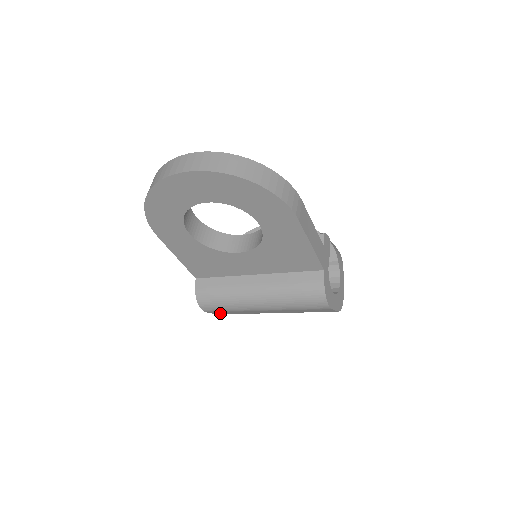
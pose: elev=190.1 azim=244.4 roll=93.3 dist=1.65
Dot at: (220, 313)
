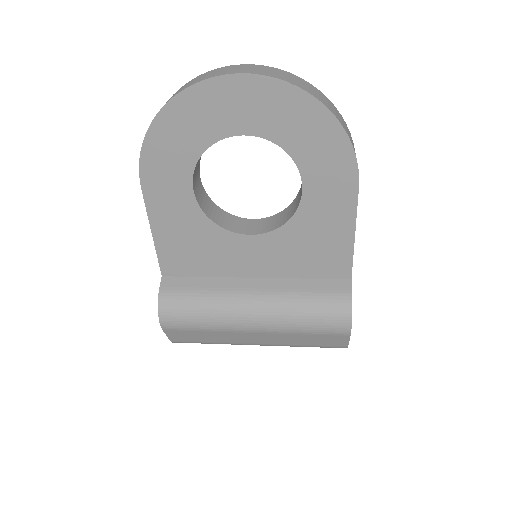
Dot at: (179, 337)
